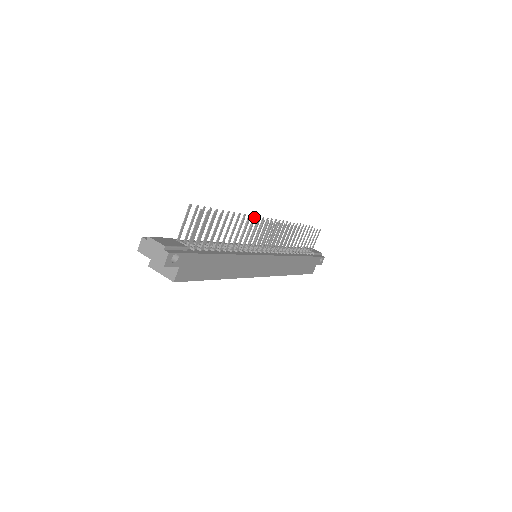
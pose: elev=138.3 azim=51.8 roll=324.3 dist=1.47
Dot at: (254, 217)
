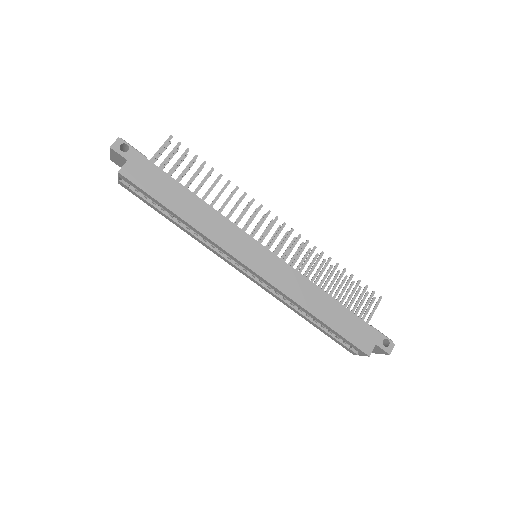
Dot at: occluded
